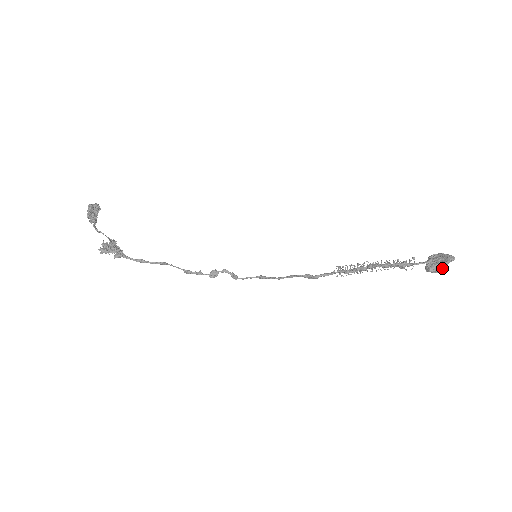
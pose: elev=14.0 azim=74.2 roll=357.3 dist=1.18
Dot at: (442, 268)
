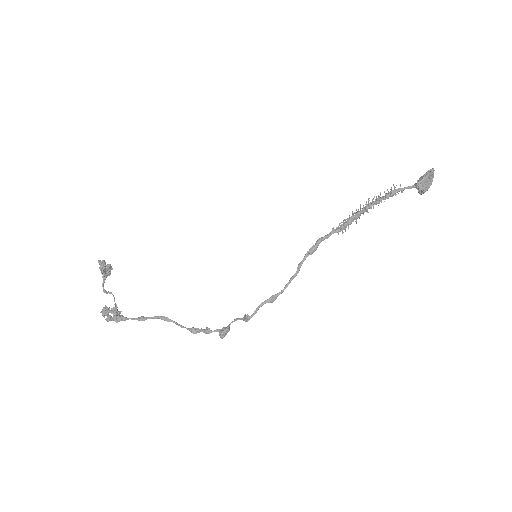
Dot at: (427, 174)
